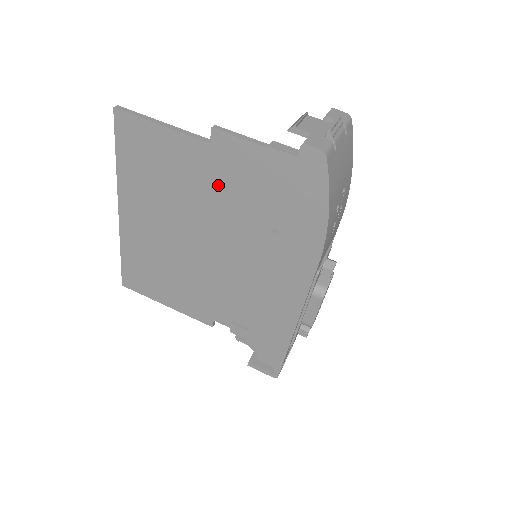
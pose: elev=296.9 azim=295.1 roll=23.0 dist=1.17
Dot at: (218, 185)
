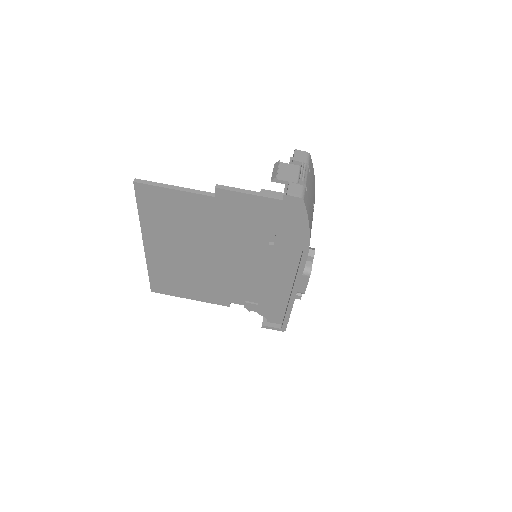
Dot at: (224, 221)
